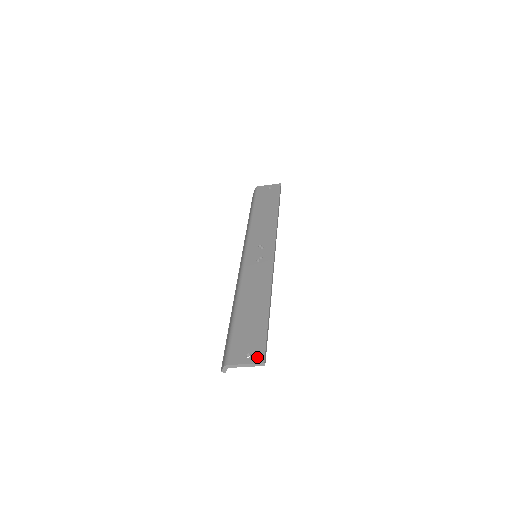
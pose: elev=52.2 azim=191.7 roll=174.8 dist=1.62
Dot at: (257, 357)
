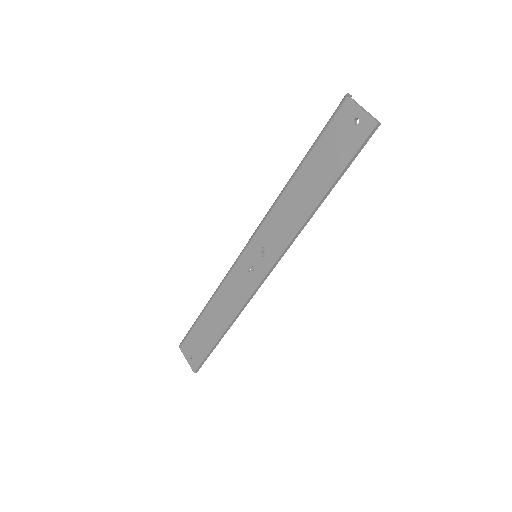
Dot at: (193, 365)
